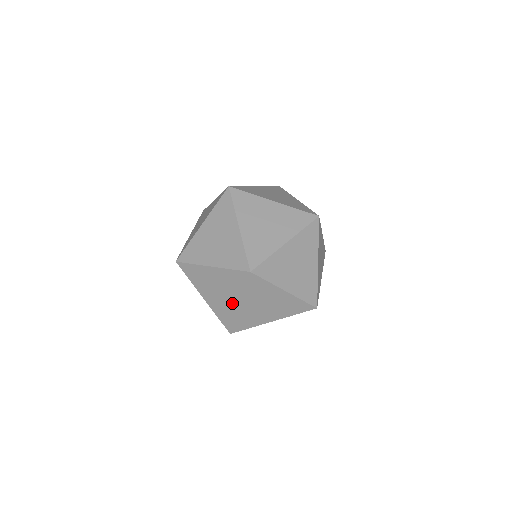
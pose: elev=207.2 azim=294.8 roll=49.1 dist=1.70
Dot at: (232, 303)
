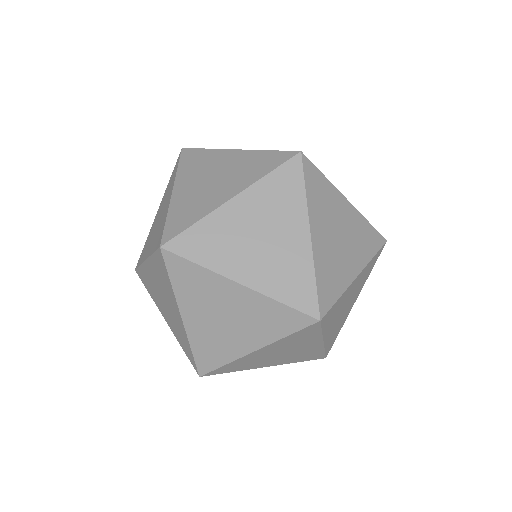
Dot at: (241, 344)
